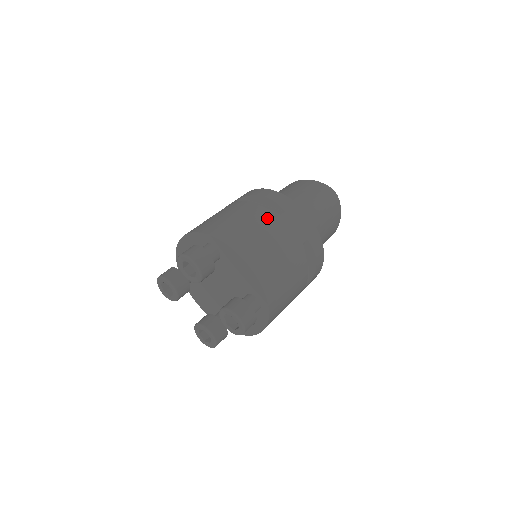
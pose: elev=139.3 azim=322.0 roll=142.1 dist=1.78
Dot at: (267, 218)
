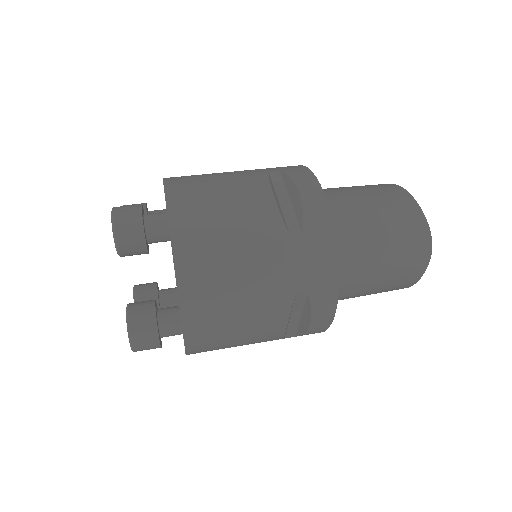
Dot at: (265, 230)
